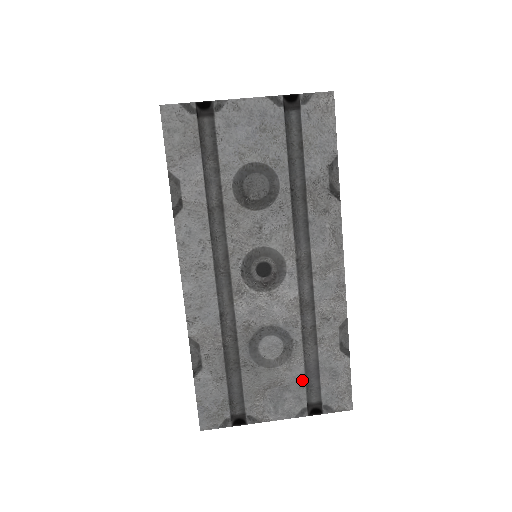
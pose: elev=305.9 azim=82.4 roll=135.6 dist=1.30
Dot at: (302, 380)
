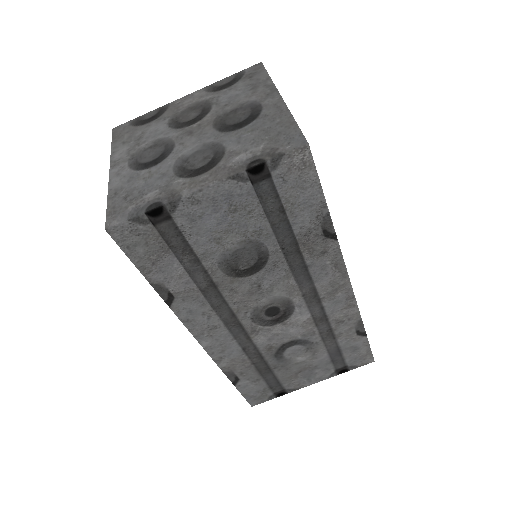
Dot at: (327, 360)
